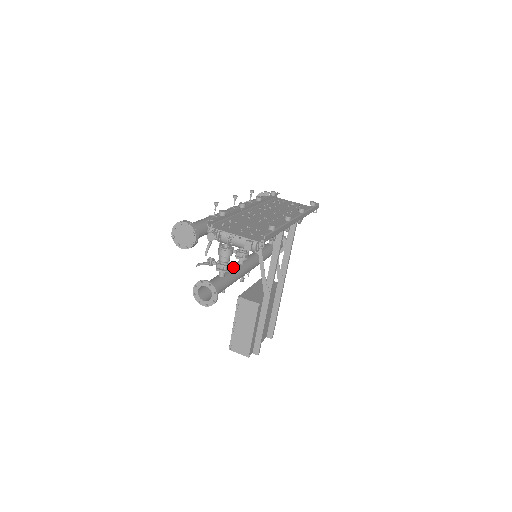
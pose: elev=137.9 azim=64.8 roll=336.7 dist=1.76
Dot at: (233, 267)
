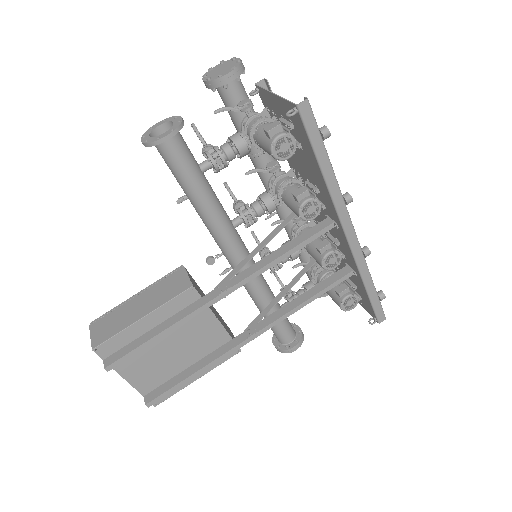
Dot at: occluded
